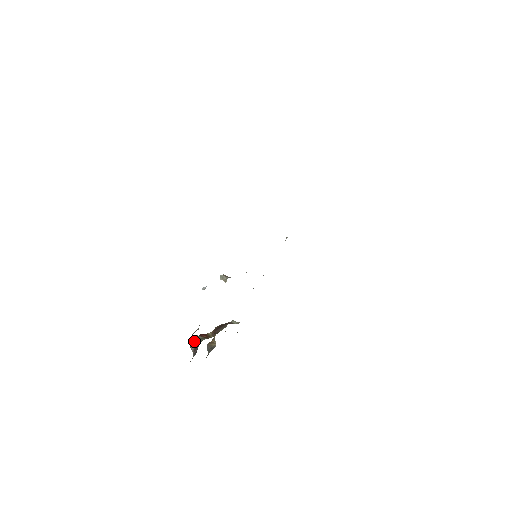
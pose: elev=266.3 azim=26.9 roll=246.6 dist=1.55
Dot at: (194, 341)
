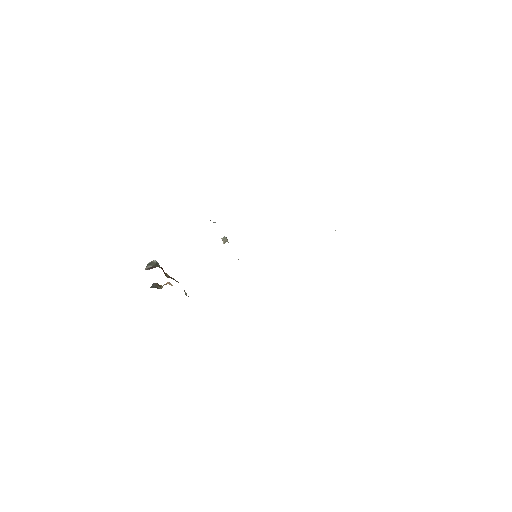
Dot at: (155, 263)
